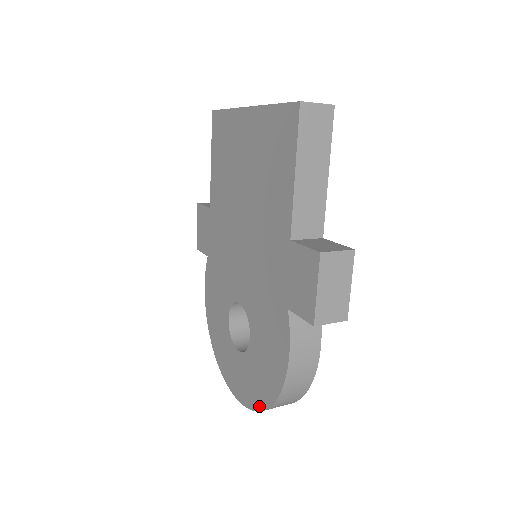
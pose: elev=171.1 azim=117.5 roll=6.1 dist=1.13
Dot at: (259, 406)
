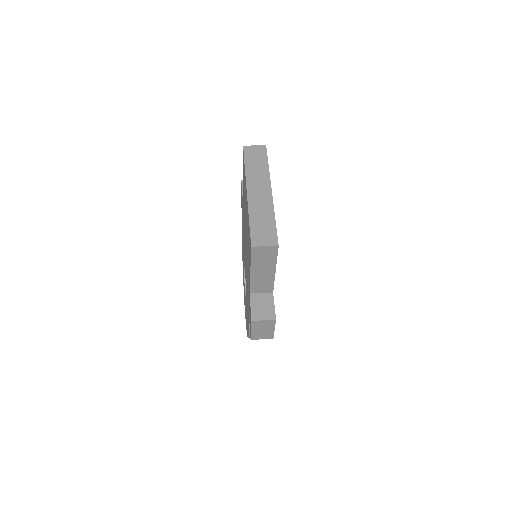
Dot at: (246, 327)
